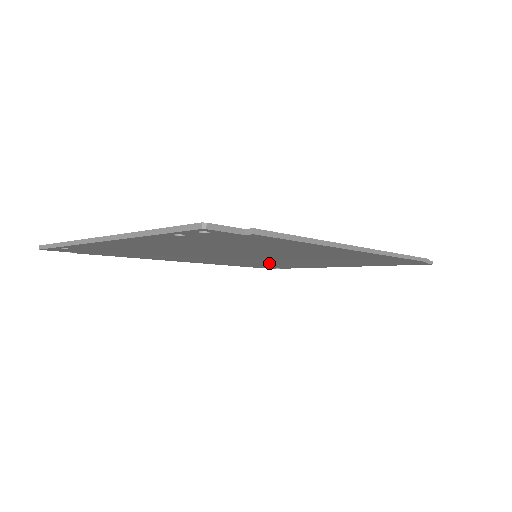
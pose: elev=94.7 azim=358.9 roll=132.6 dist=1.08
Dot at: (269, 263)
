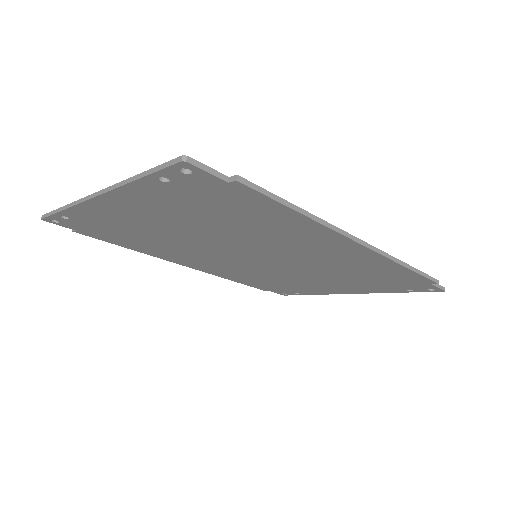
Dot at: (273, 277)
